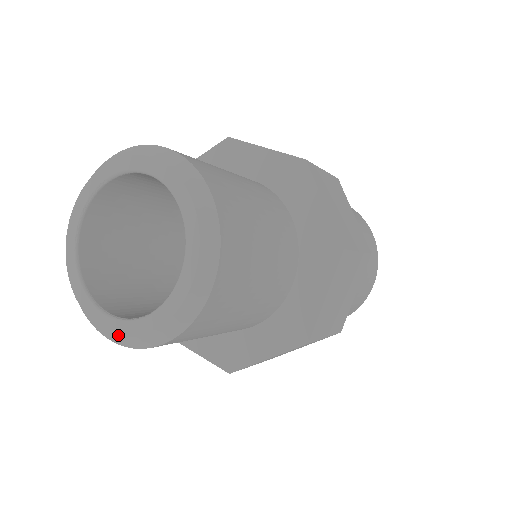
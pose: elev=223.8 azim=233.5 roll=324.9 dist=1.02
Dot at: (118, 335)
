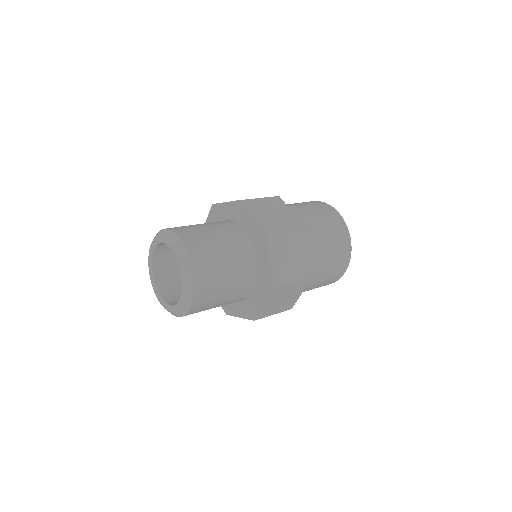
Dot at: (176, 312)
